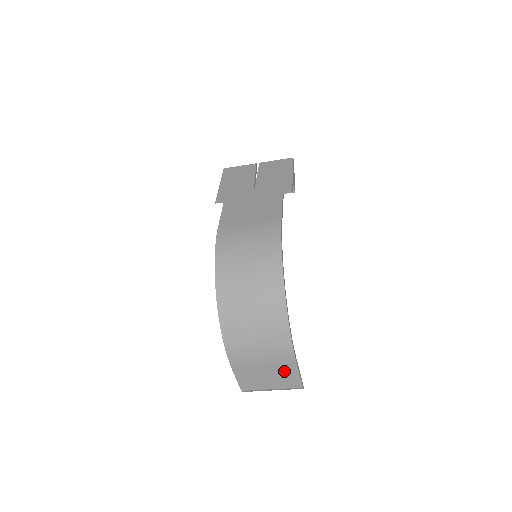
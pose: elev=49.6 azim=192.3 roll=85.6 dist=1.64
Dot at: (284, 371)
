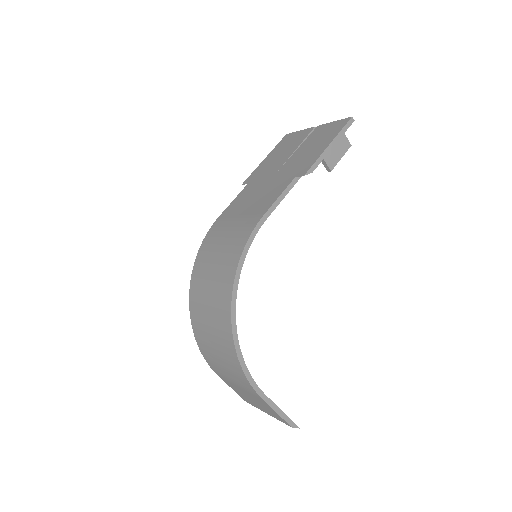
Dot at: (261, 402)
